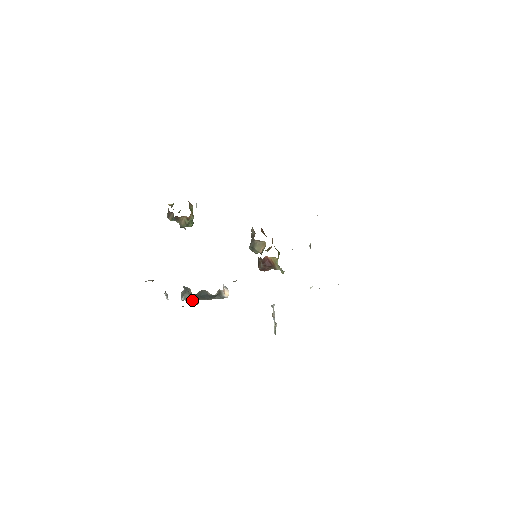
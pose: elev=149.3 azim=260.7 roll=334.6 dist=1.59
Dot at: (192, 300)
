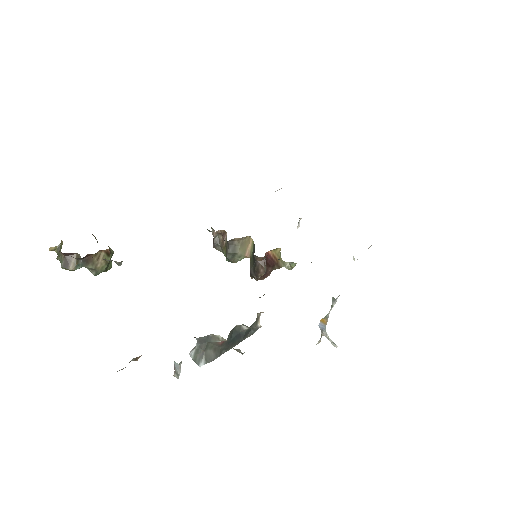
Dot at: (217, 357)
